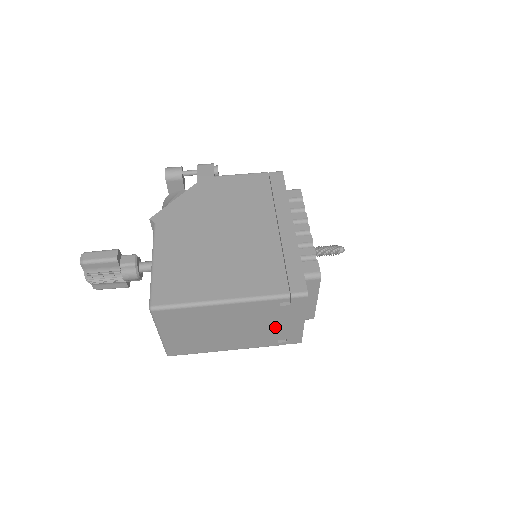
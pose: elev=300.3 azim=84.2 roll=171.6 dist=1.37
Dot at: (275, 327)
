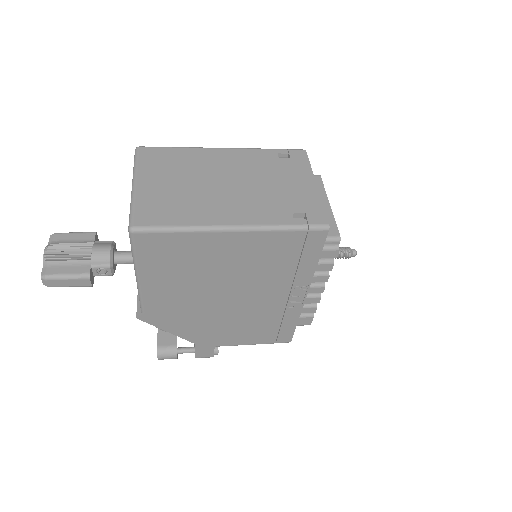
Dot at: (282, 189)
